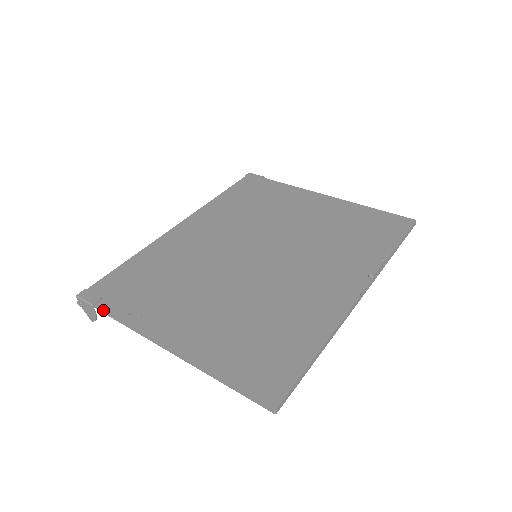
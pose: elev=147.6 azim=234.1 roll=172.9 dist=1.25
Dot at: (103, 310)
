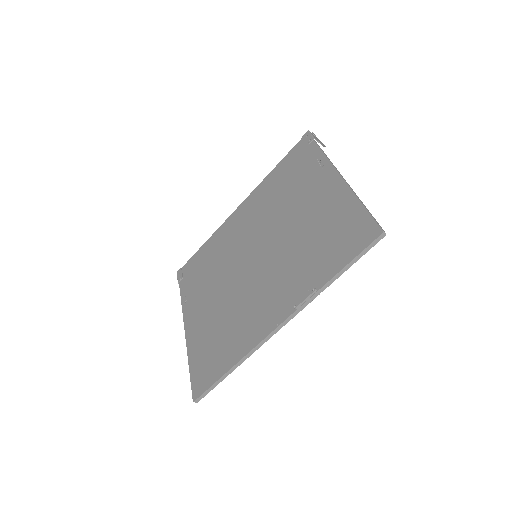
Dot at: (180, 289)
